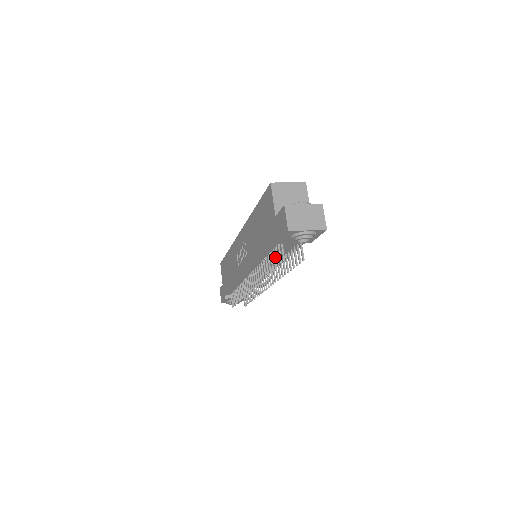
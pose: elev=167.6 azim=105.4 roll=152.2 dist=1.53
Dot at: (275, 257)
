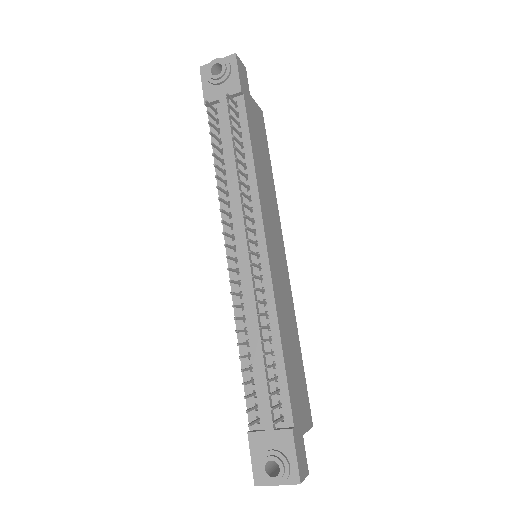
Dot at: (227, 154)
